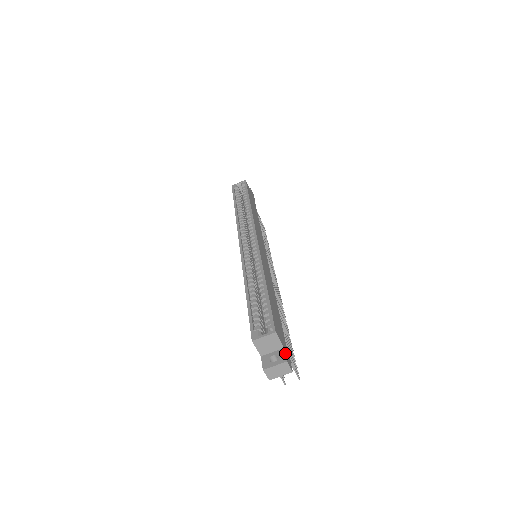
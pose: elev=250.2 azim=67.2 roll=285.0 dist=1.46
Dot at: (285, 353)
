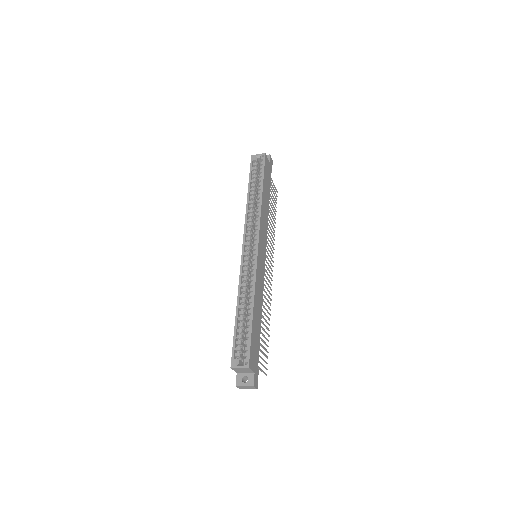
Dot at: (254, 378)
